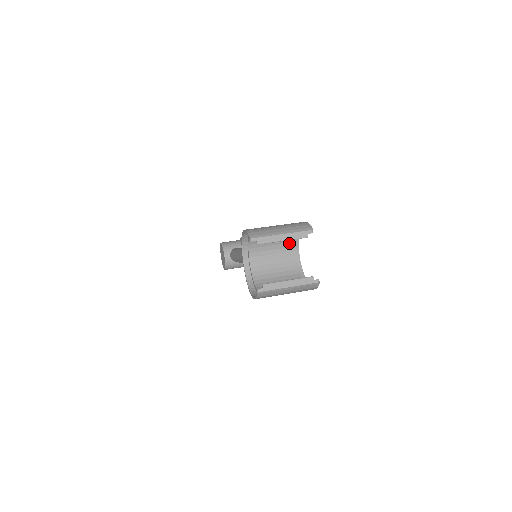
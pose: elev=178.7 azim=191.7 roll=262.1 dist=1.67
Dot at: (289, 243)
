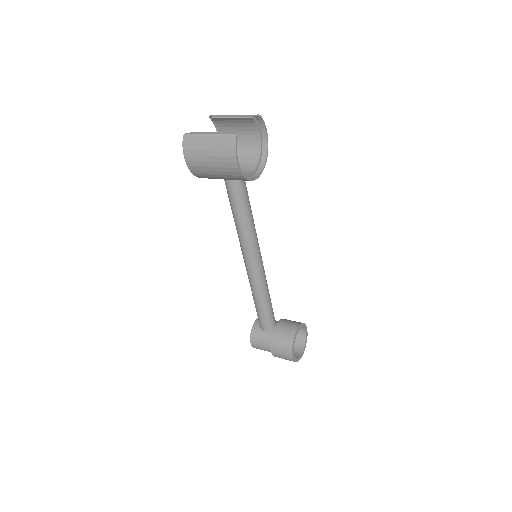
Dot at: (254, 163)
